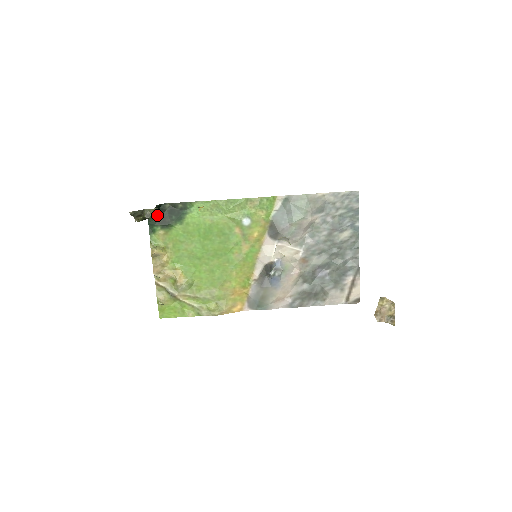
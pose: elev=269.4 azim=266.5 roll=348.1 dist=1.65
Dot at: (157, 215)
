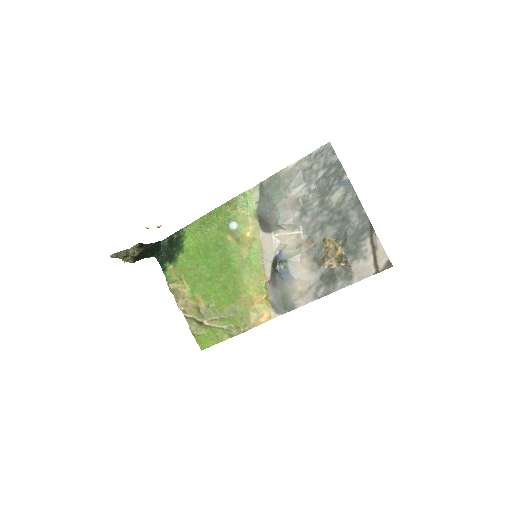
Dot at: (162, 253)
